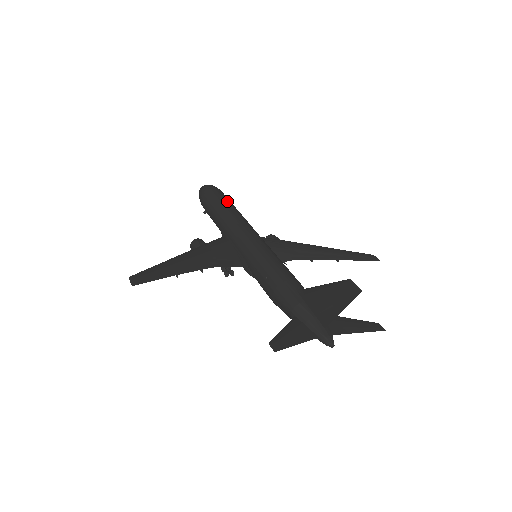
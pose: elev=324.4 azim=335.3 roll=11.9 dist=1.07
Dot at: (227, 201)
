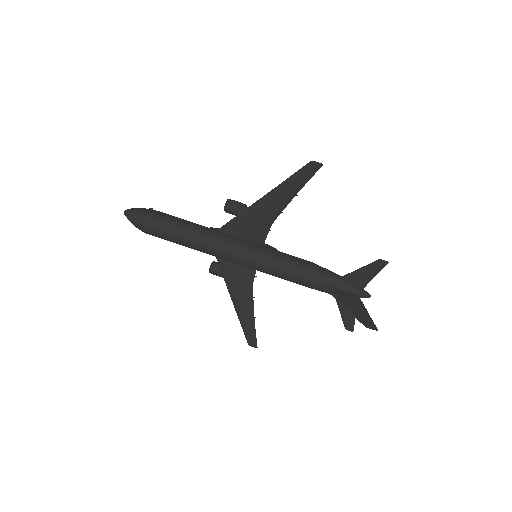
Dot at: (177, 235)
